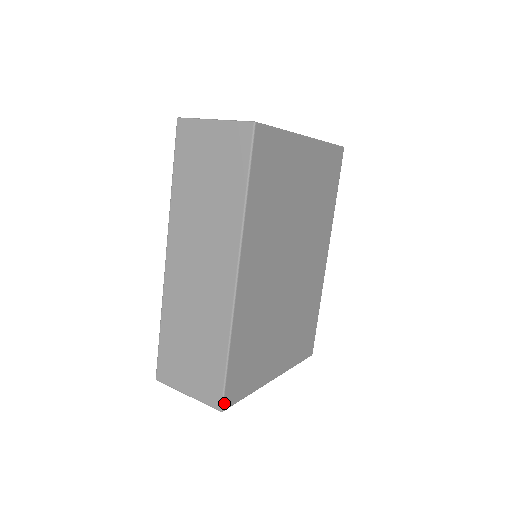
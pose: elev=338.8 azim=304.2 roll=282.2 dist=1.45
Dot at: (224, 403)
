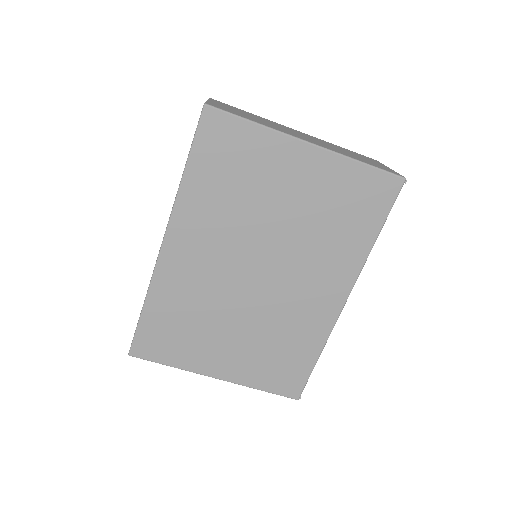
Dot at: (132, 349)
